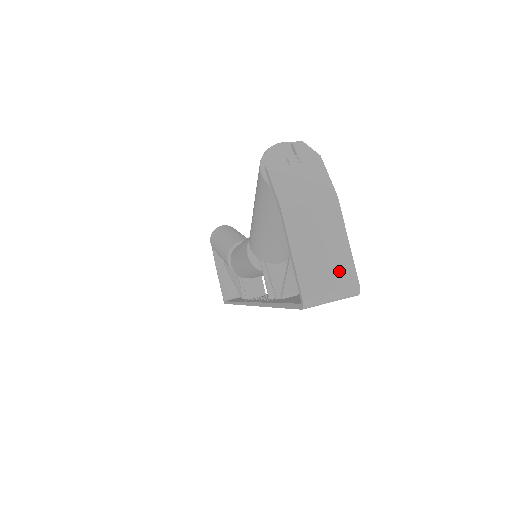
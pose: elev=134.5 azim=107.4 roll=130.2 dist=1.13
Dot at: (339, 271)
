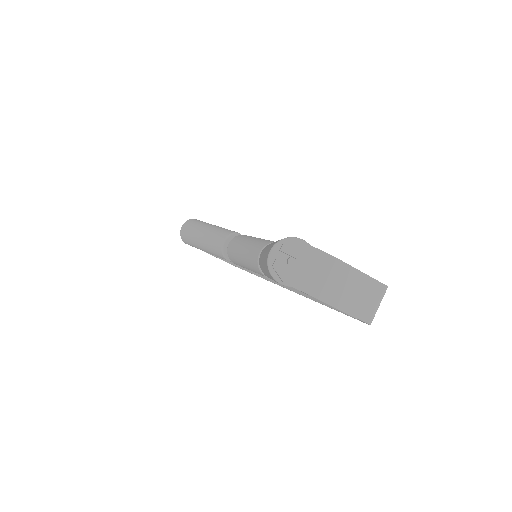
Dot at: (371, 291)
